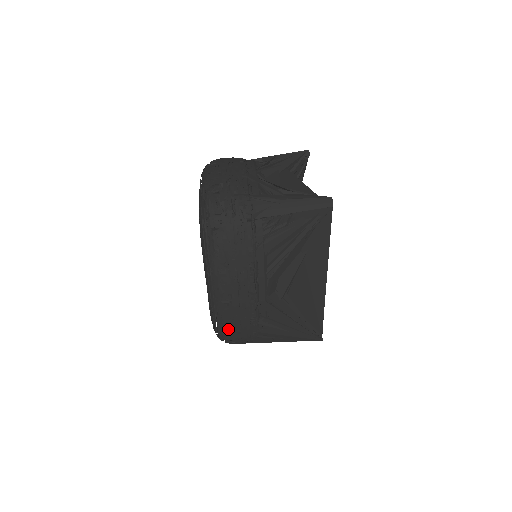
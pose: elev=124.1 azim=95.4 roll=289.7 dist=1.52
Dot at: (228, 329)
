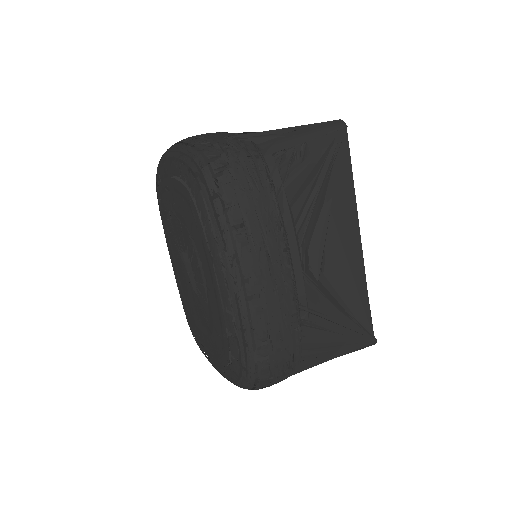
Dot at: (263, 346)
